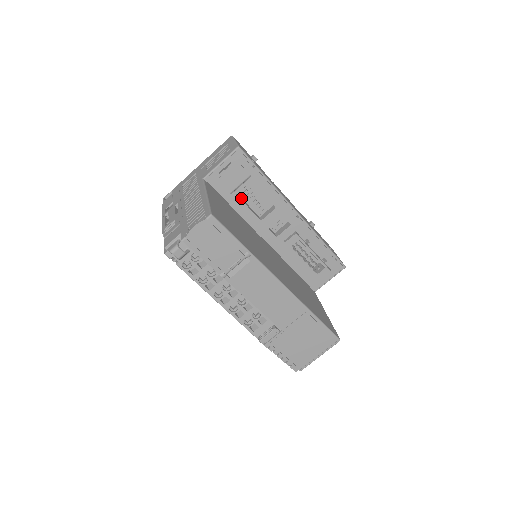
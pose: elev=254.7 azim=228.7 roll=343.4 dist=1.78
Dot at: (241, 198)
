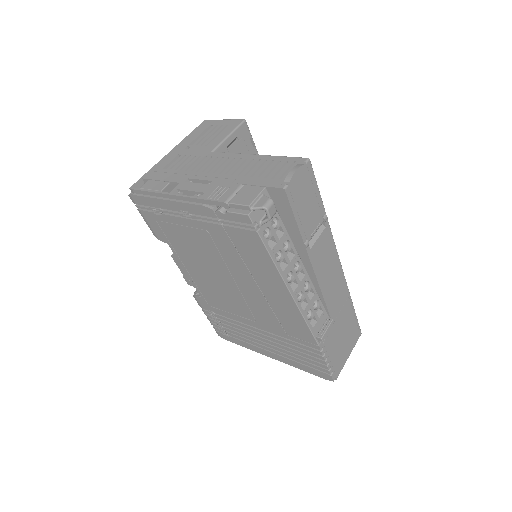
Dot at: occluded
